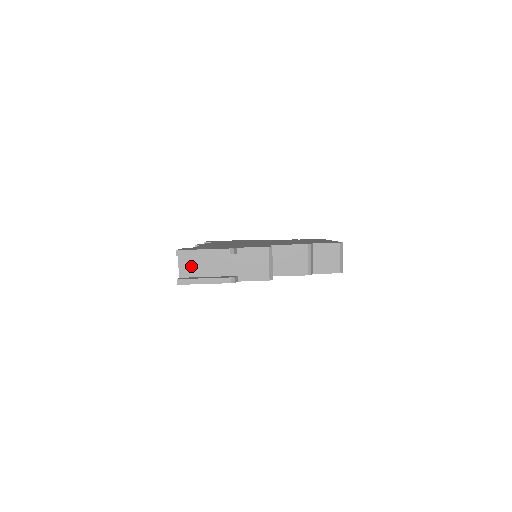
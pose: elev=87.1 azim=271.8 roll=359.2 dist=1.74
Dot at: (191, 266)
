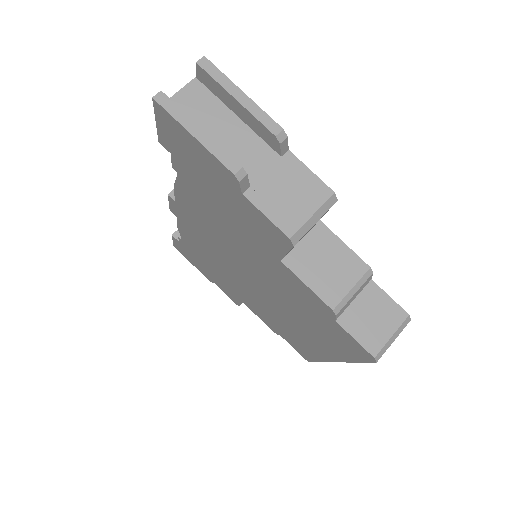
Dot at: (198, 107)
